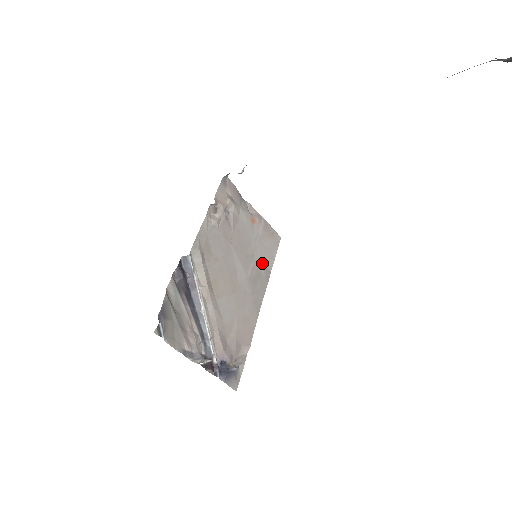
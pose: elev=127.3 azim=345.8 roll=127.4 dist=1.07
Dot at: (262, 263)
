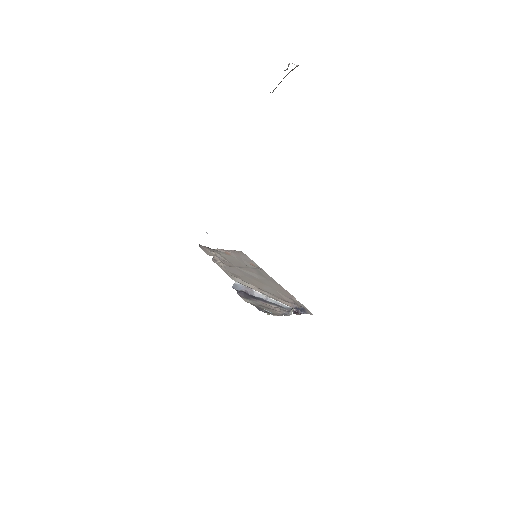
Dot at: (253, 266)
